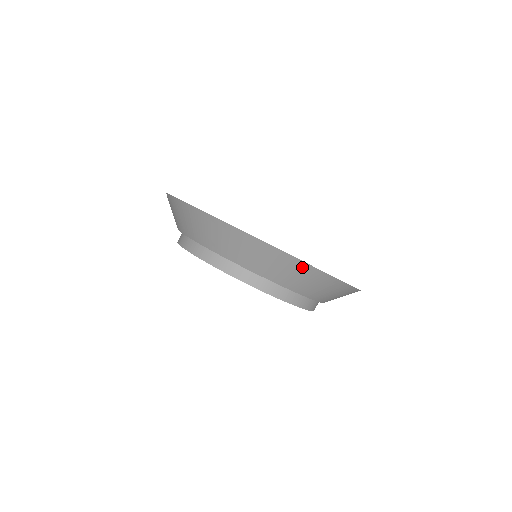
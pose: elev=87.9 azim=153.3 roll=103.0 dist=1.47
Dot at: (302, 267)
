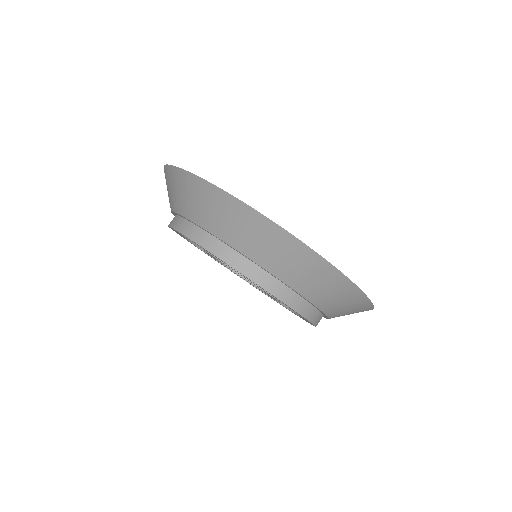
Dot at: (258, 221)
